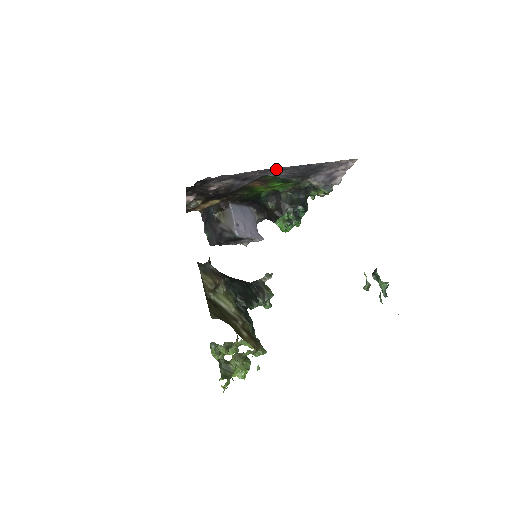
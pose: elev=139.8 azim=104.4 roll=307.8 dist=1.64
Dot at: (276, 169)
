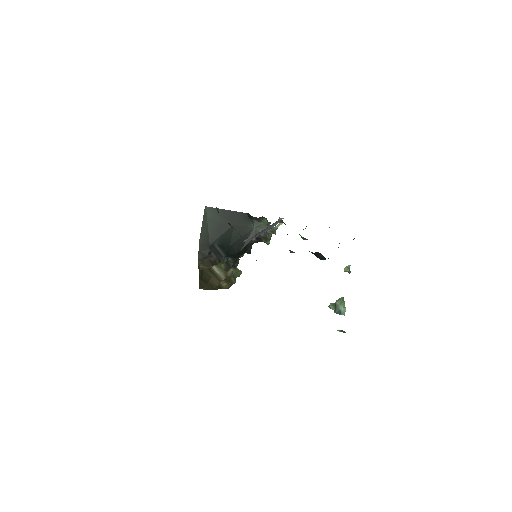
Dot at: occluded
